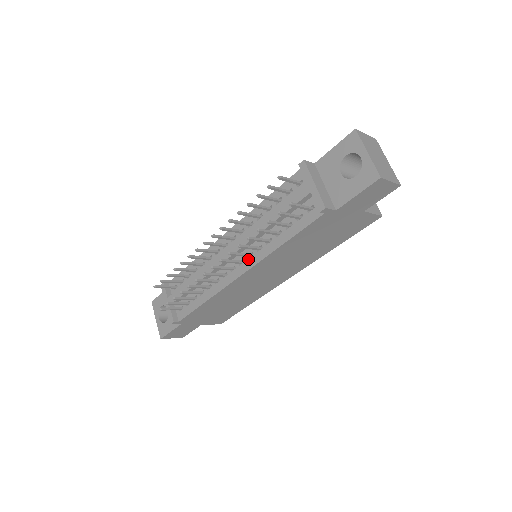
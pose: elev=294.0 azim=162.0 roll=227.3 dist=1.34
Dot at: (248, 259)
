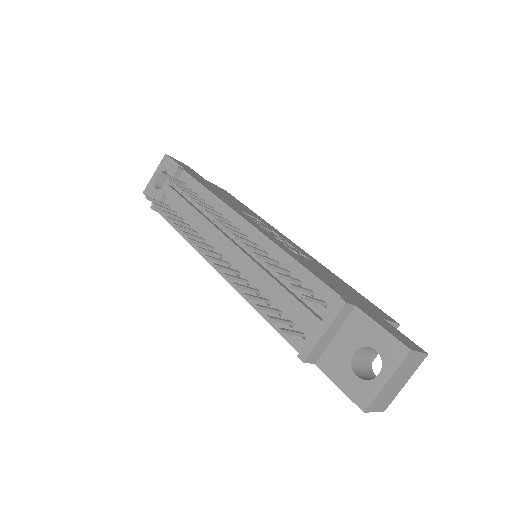
Dot at: occluded
